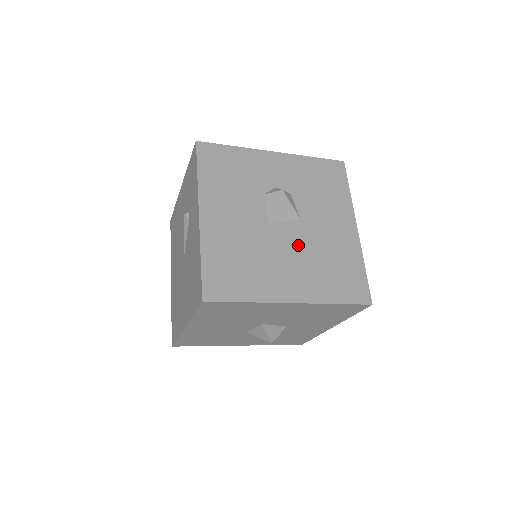
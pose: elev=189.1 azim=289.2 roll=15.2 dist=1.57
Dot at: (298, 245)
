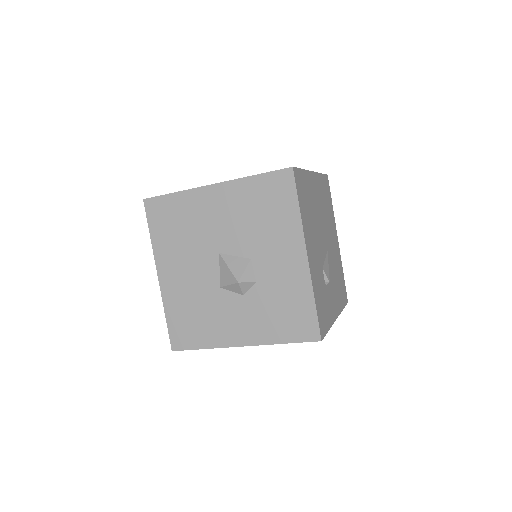
Dot at: occluded
